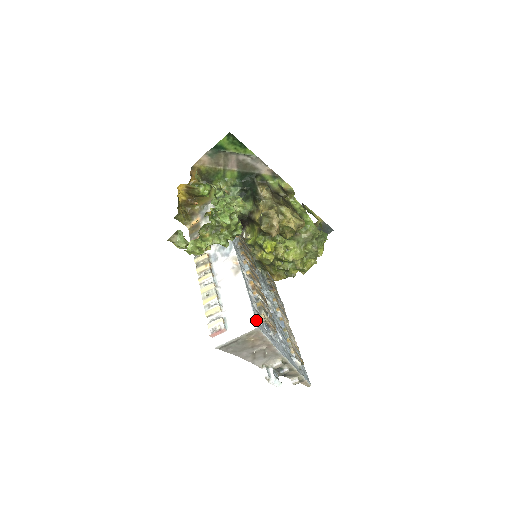
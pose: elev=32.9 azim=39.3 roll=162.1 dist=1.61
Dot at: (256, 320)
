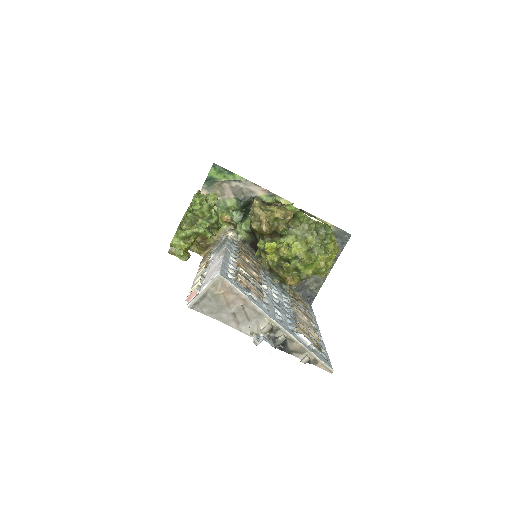
Dot at: (221, 272)
